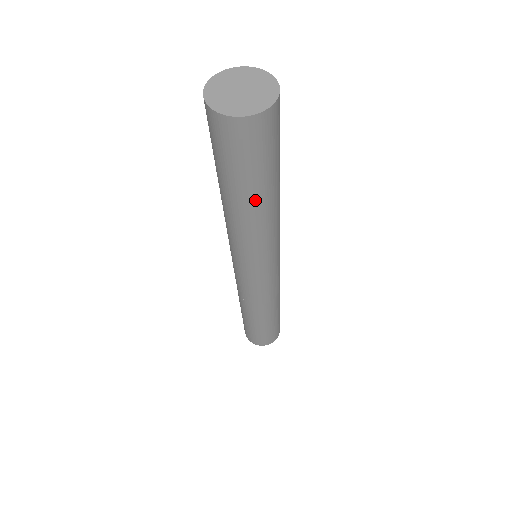
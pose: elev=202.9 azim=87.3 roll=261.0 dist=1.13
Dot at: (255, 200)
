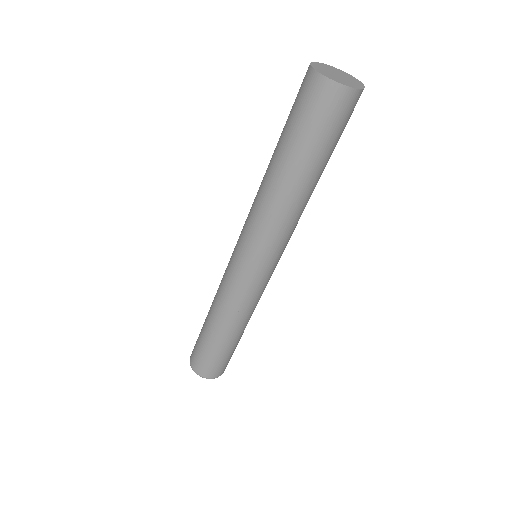
Dot at: (316, 175)
